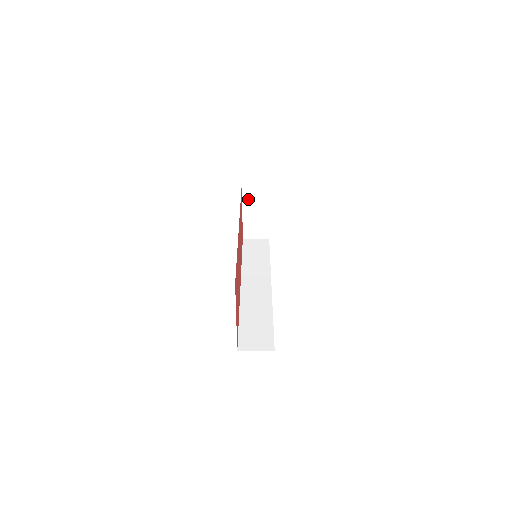
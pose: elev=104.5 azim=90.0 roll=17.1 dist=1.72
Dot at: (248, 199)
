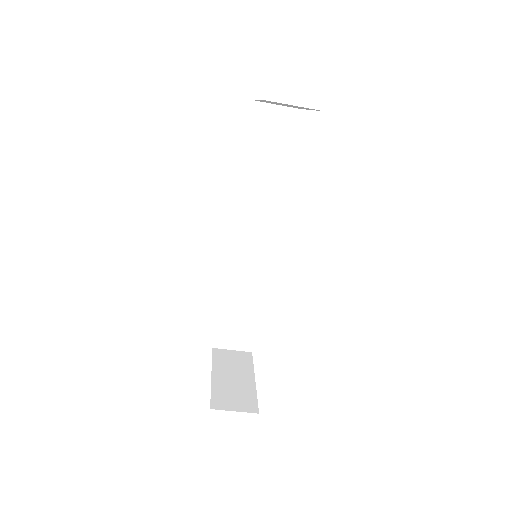
Dot at: (272, 102)
